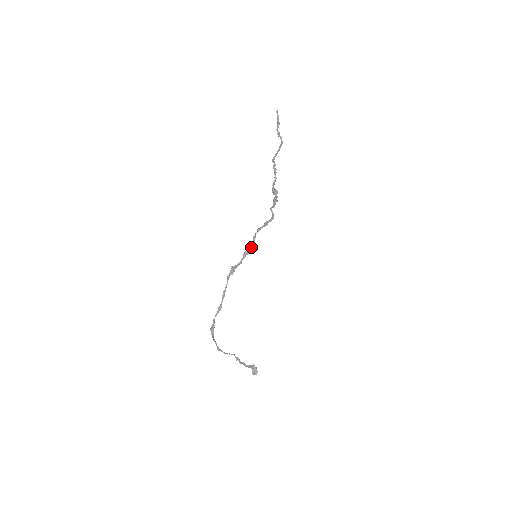
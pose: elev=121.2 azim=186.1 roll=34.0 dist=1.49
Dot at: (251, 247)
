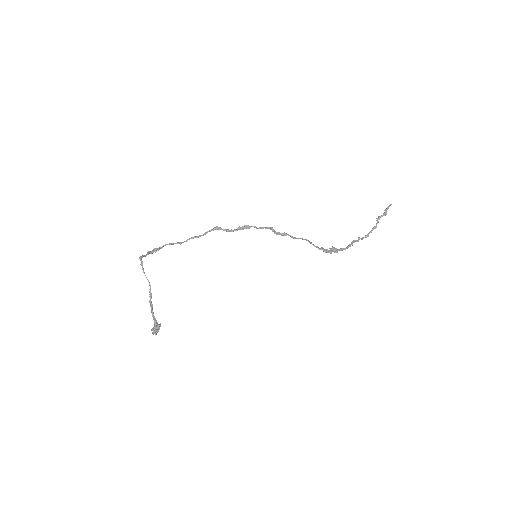
Dot at: (248, 227)
